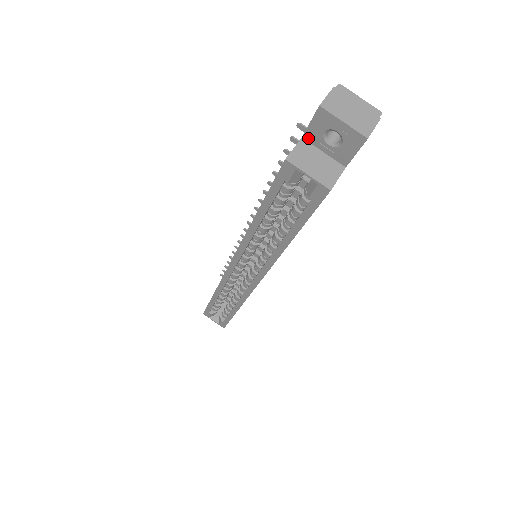
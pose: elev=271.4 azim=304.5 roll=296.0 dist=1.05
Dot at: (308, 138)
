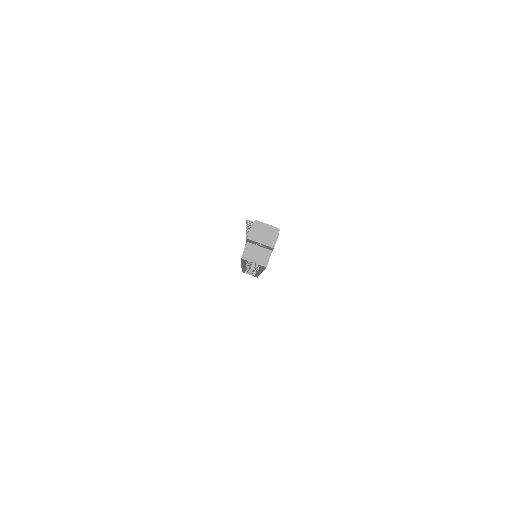
Dot at: (250, 242)
